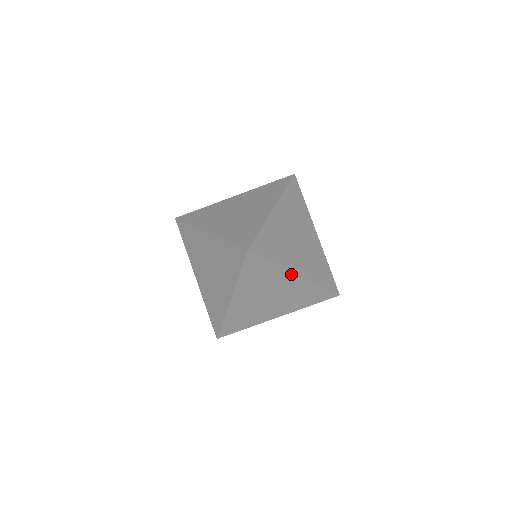
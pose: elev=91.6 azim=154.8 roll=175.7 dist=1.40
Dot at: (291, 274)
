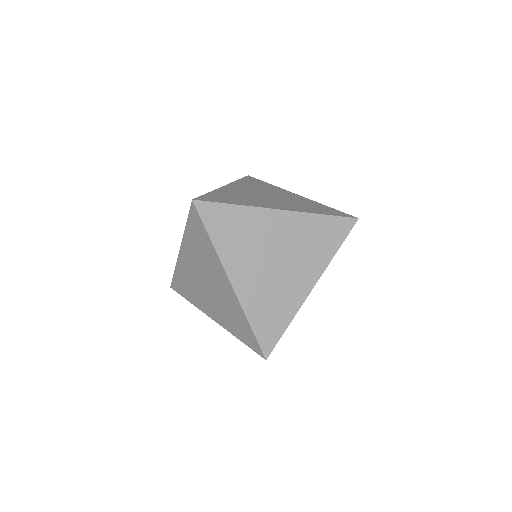
Dot at: (270, 213)
